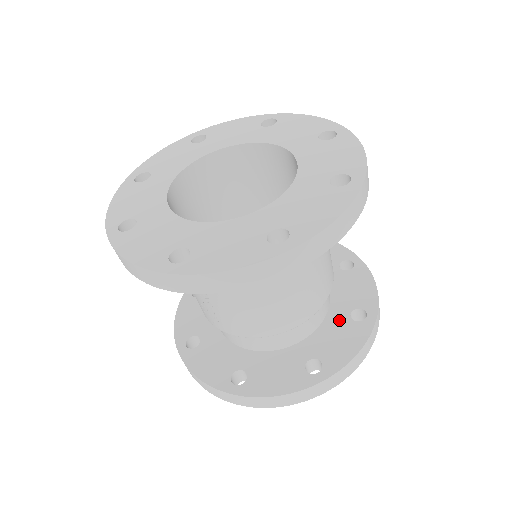
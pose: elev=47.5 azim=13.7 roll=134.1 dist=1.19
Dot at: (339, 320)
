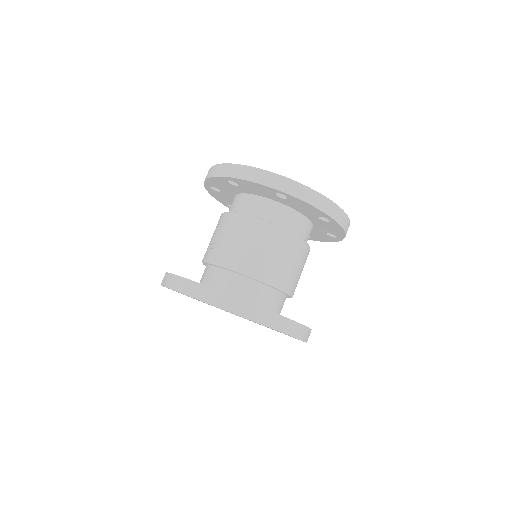
Dot at: occluded
